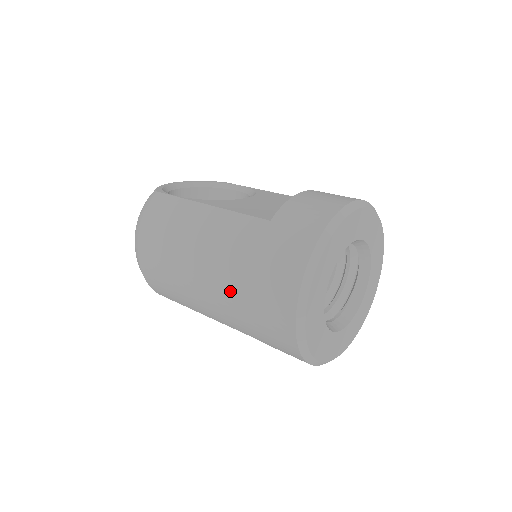
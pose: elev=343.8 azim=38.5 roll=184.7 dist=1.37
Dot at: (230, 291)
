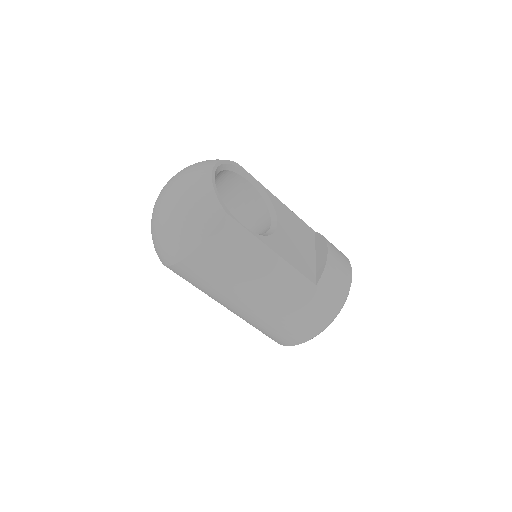
Dot at: (267, 316)
